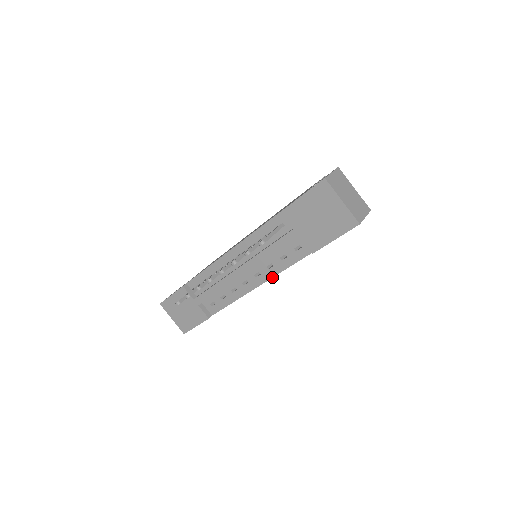
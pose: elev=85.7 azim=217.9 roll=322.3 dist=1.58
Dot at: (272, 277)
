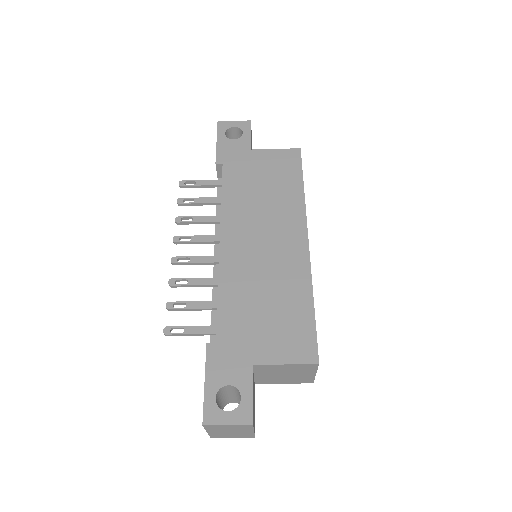
Dot at: occluded
